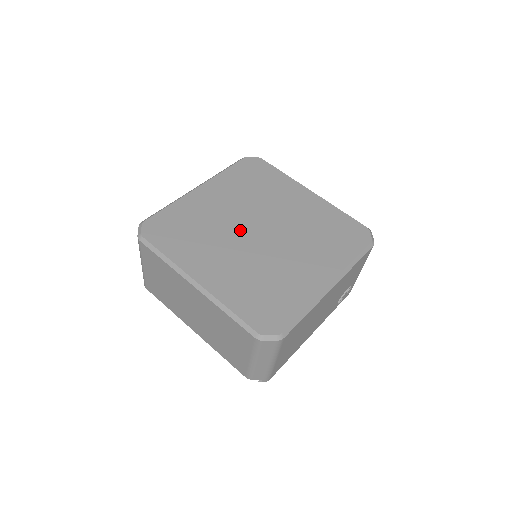
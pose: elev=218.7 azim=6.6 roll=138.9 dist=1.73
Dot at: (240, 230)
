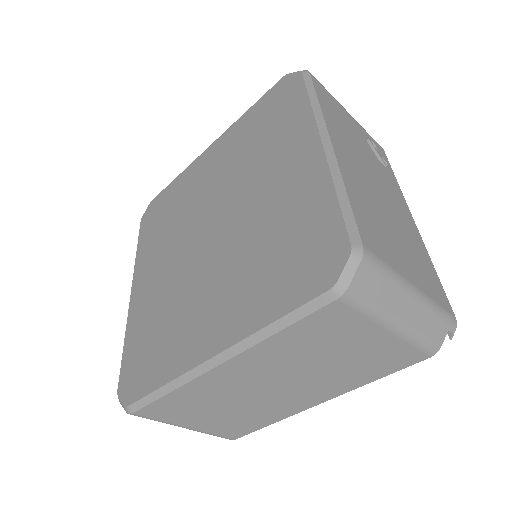
Dot at: (195, 258)
